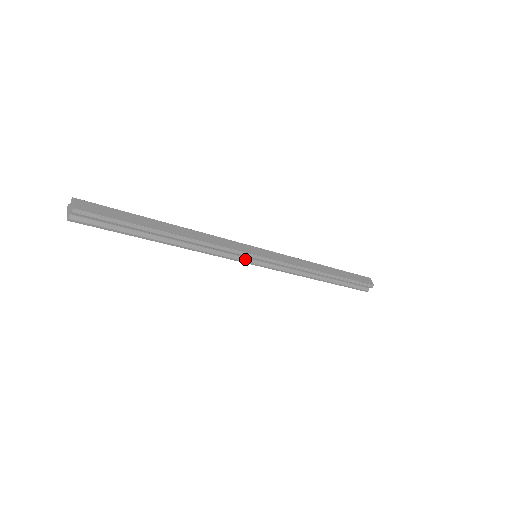
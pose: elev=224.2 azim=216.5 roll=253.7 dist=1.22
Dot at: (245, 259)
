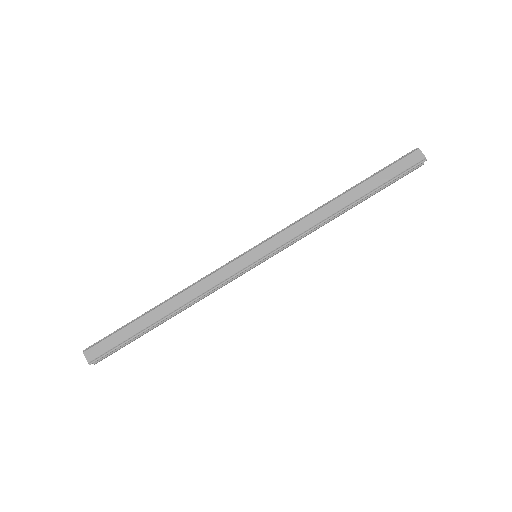
Dot at: (246, 269)
